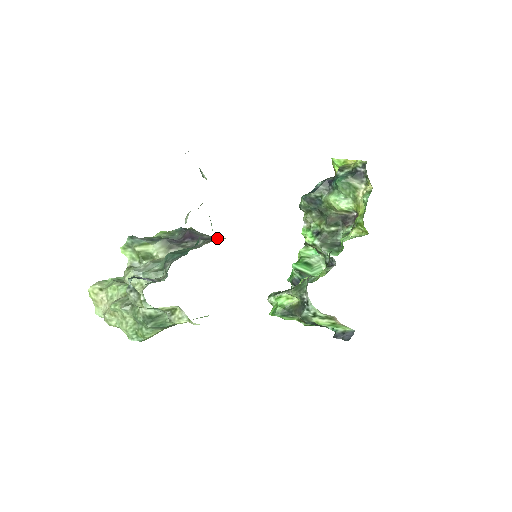
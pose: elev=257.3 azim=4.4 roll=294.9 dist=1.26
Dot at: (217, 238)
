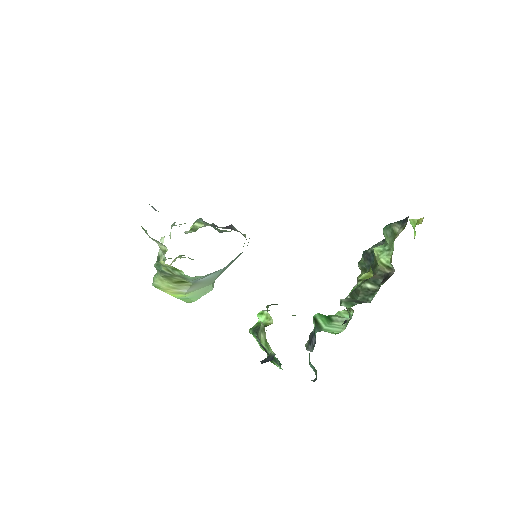
Dot at: occluded
